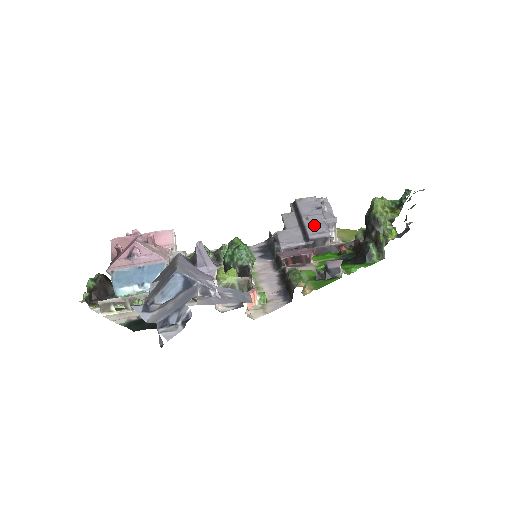
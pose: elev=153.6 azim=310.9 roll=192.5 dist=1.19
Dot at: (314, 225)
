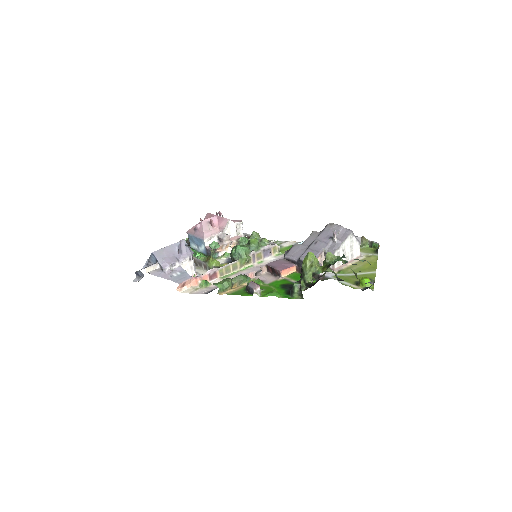
Dot at: (313, 250)
